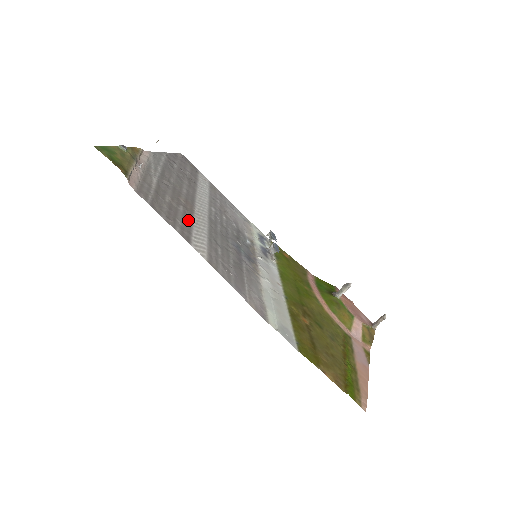
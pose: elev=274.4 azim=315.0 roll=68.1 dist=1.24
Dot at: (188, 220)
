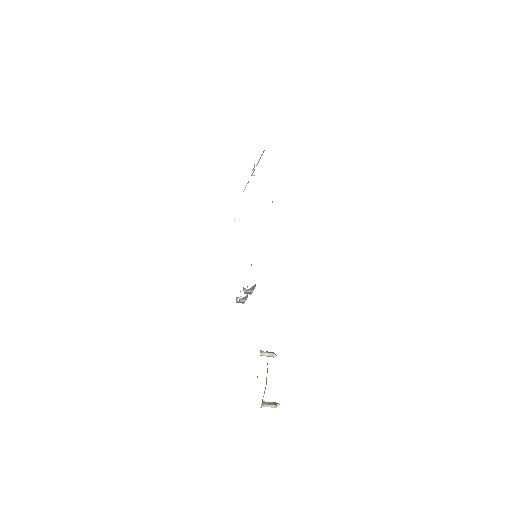
Dot at: occluded
